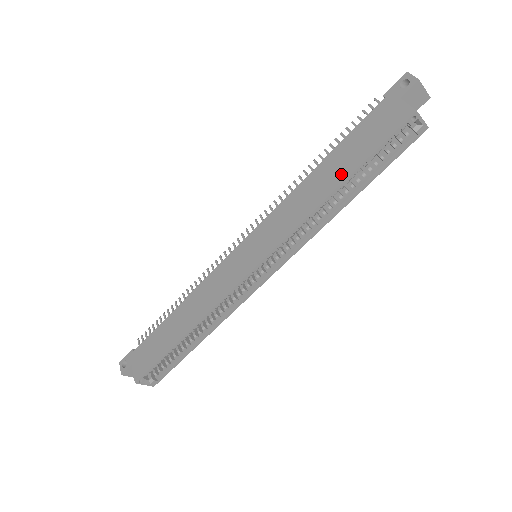
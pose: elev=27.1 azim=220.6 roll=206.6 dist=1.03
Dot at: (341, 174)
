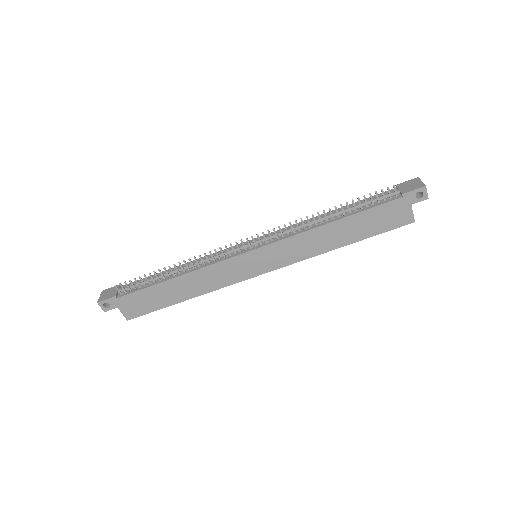
Dot at: (350, 239)
